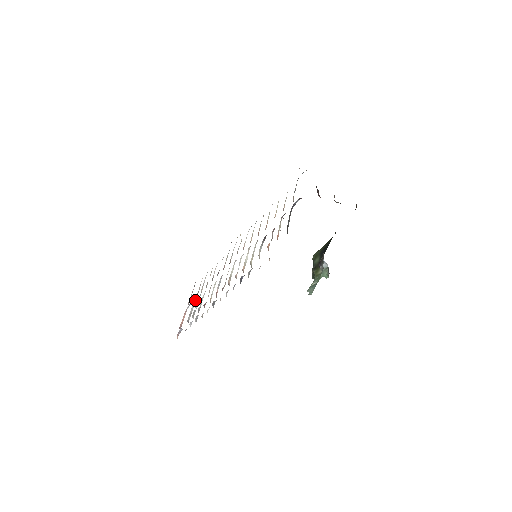
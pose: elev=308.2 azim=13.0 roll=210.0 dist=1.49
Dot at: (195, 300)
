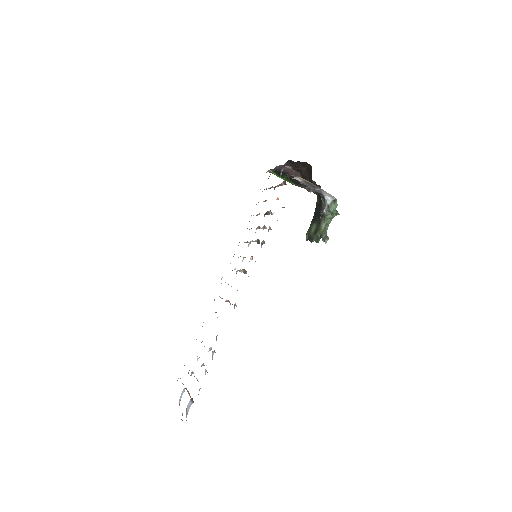
Dot at: (190, 375)
